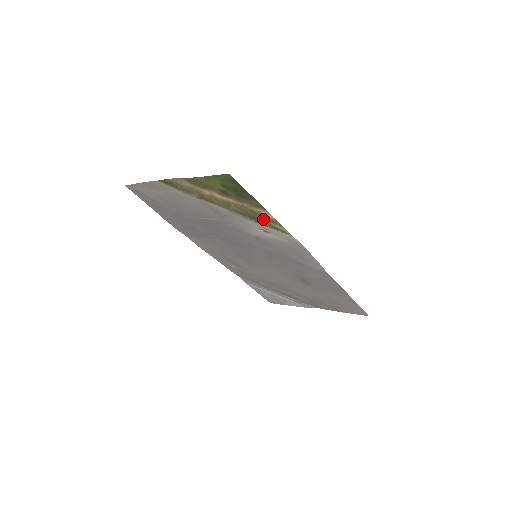
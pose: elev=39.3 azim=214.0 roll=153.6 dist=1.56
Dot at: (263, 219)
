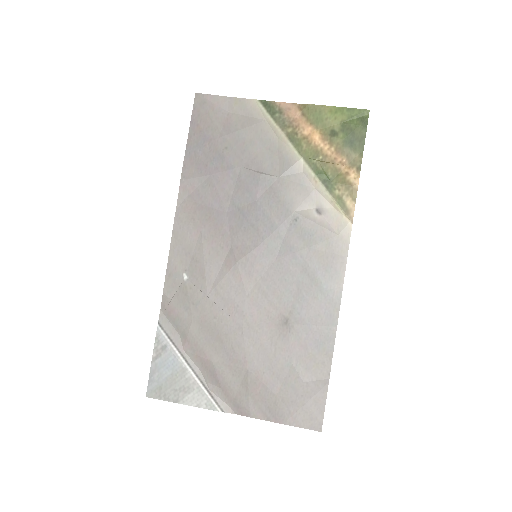
Dot at: (340, 186)
